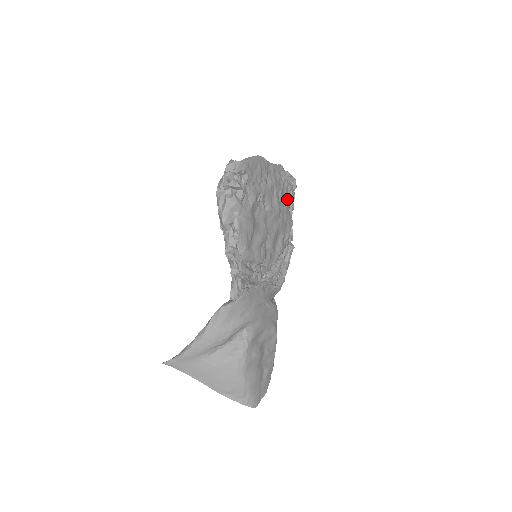
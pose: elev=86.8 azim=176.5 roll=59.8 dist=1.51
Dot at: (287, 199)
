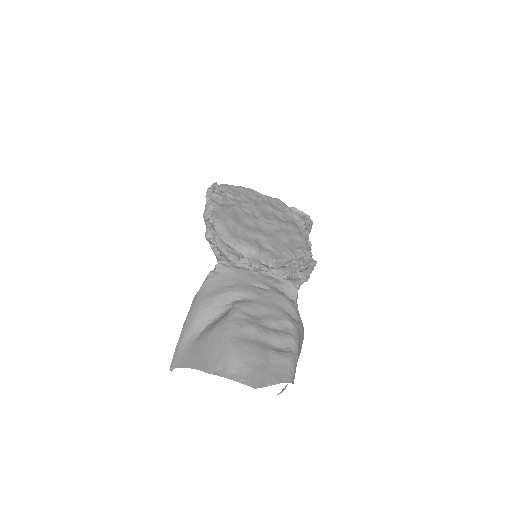
Dot at: (295, 223)
